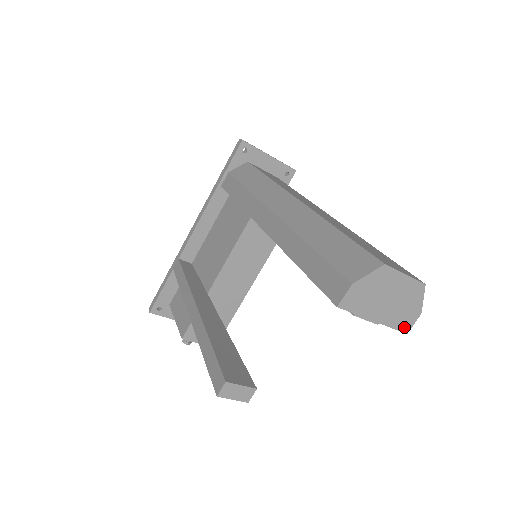
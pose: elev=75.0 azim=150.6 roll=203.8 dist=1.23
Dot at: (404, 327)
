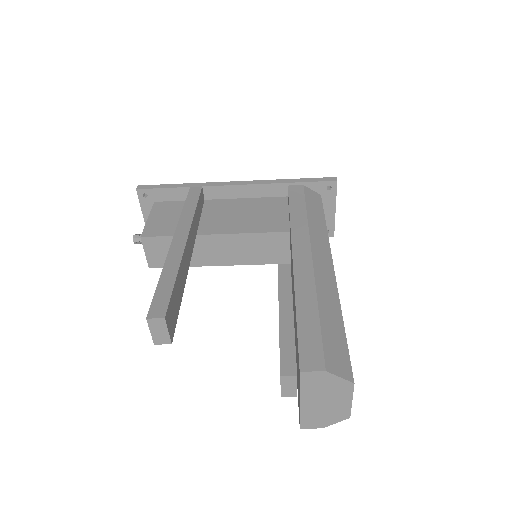
Dot at: (305, 423)
